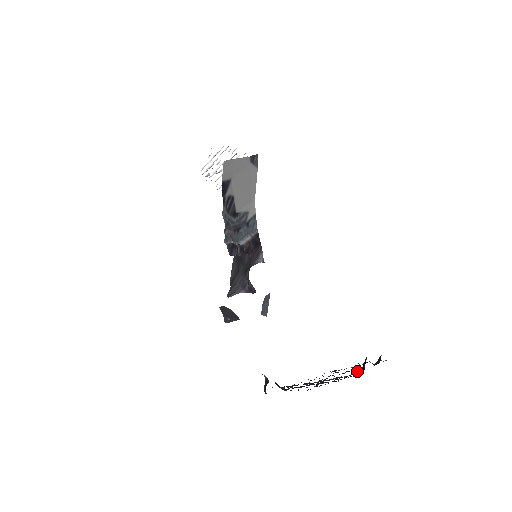
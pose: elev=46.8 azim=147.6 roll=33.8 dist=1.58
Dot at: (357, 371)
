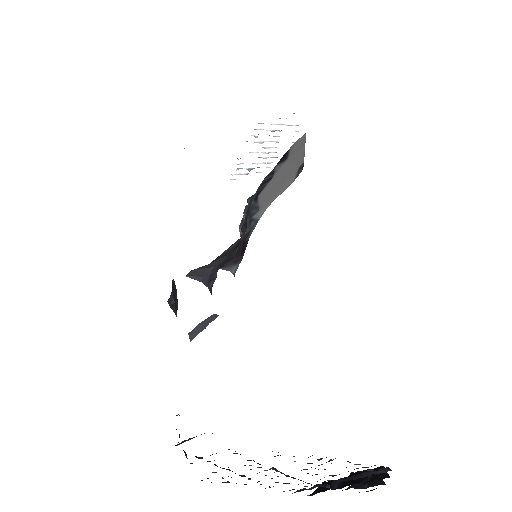
Dot at: (327, 484)
